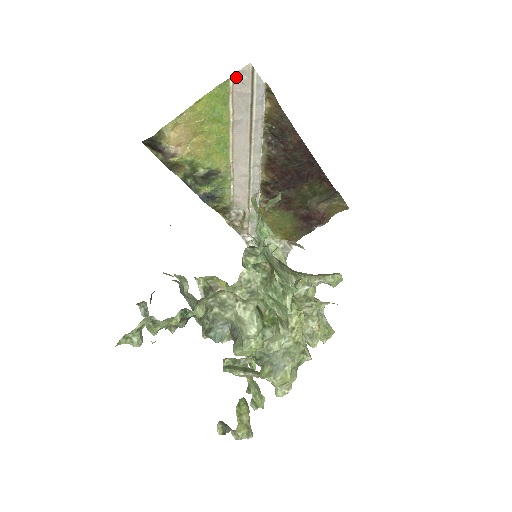
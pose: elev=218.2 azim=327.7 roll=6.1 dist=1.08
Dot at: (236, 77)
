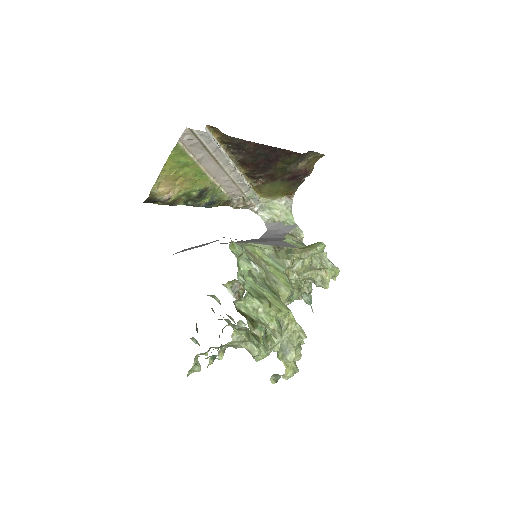
Dot at: (182, 139)
